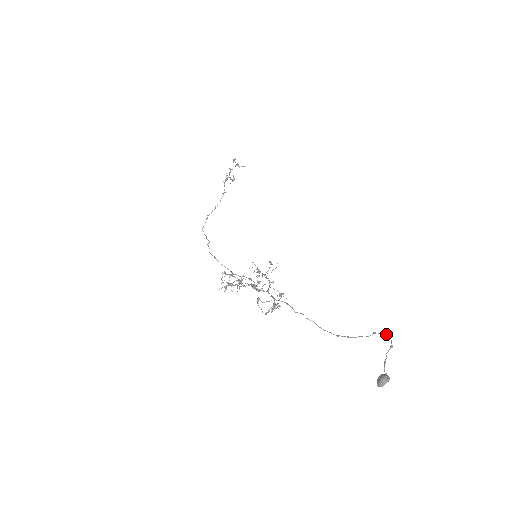
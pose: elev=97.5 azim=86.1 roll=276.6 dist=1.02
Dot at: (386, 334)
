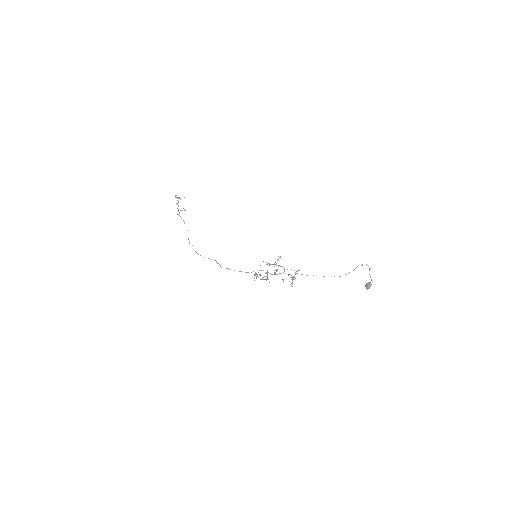
Dot at: occluded
